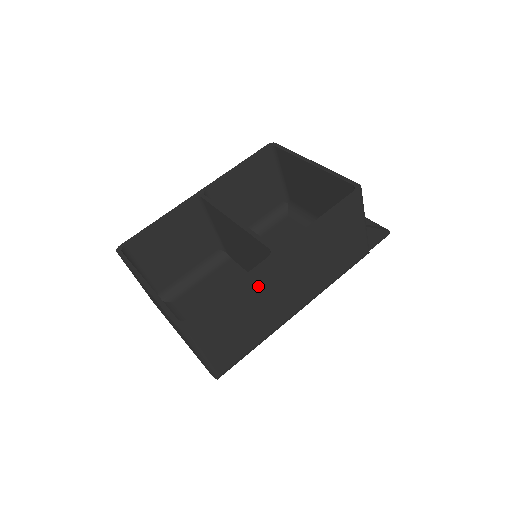
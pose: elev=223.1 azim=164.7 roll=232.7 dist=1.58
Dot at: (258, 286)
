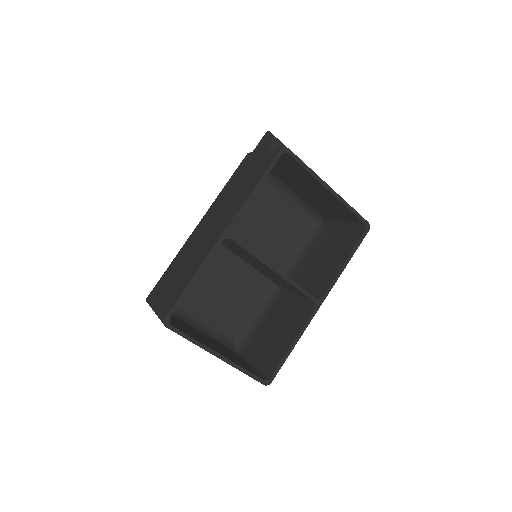
Dot at: occluded
